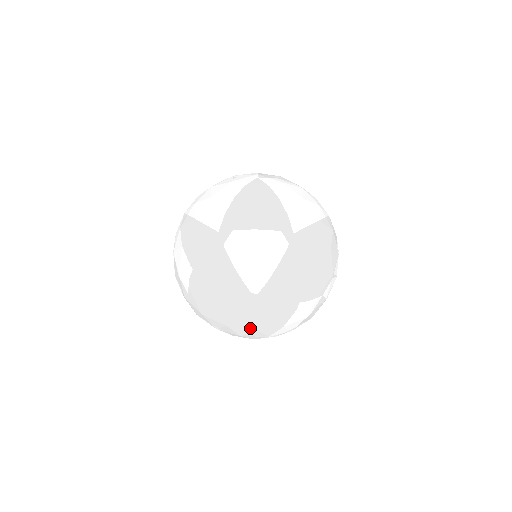
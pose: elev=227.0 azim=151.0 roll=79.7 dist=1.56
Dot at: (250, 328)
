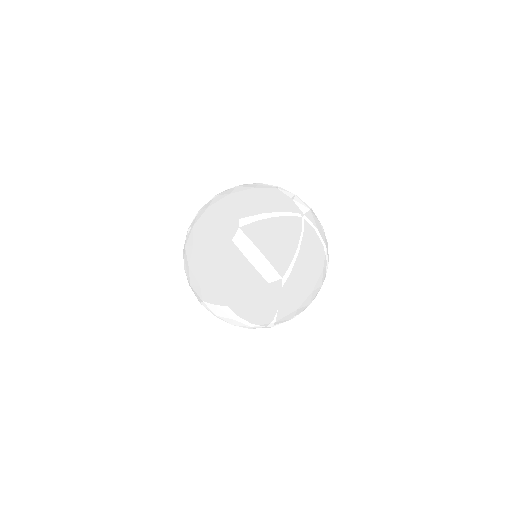
Dot at: occluded
